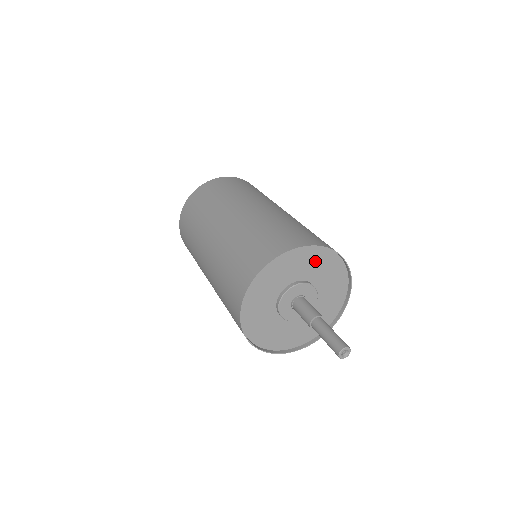
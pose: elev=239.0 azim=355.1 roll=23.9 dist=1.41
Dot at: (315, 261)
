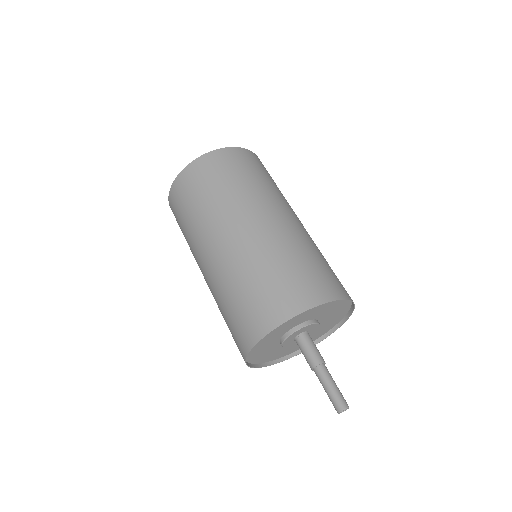
Dot at: (332, 306)
